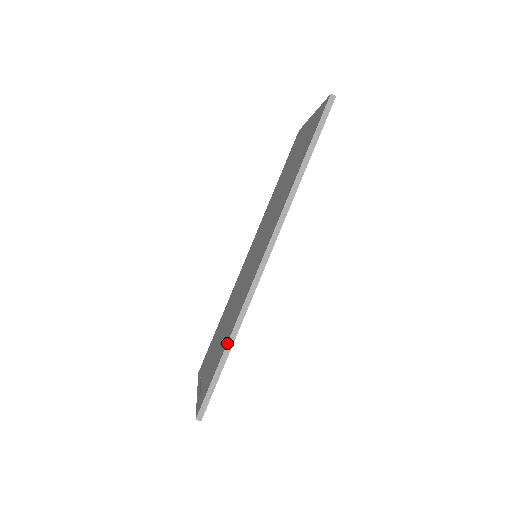
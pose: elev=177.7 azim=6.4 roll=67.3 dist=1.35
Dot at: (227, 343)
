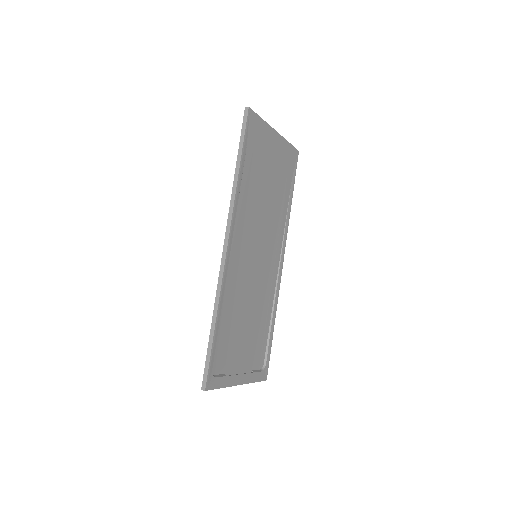
Dot at: (212, 321)
